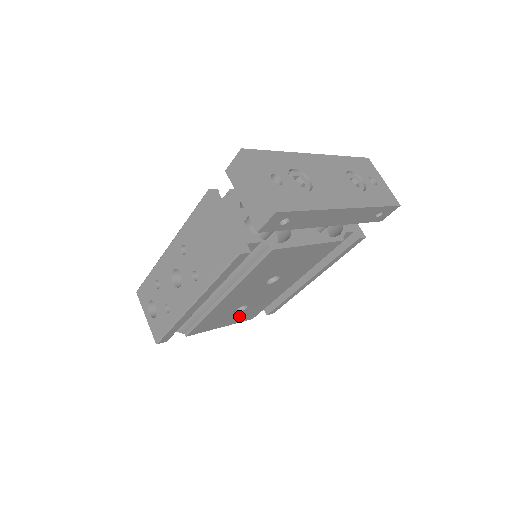
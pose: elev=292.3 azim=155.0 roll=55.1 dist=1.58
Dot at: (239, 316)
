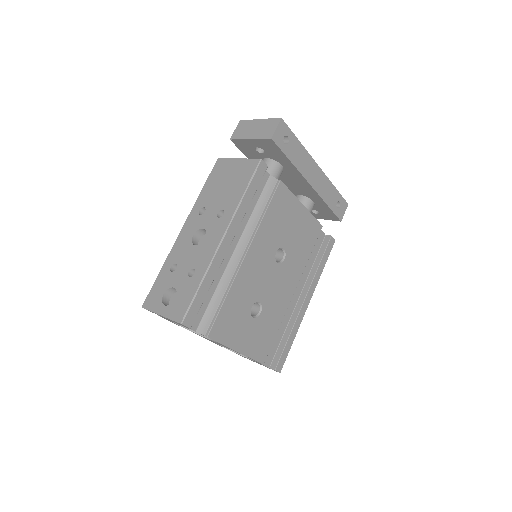
Dot at: (253, 335)
